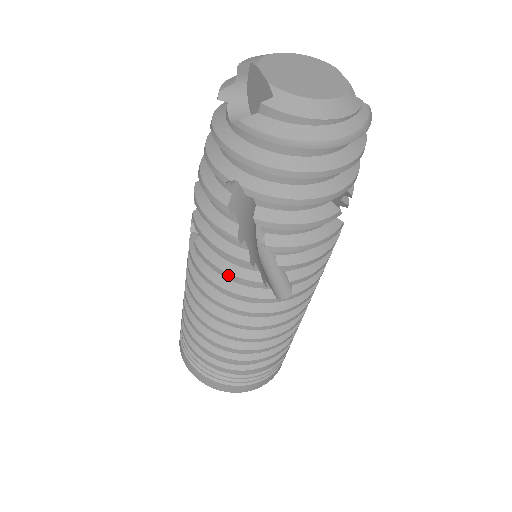
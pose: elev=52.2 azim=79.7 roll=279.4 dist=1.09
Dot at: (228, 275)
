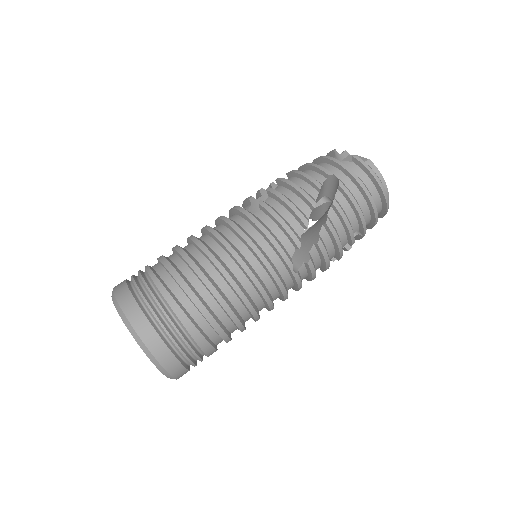
Dot at: (284, 224)
